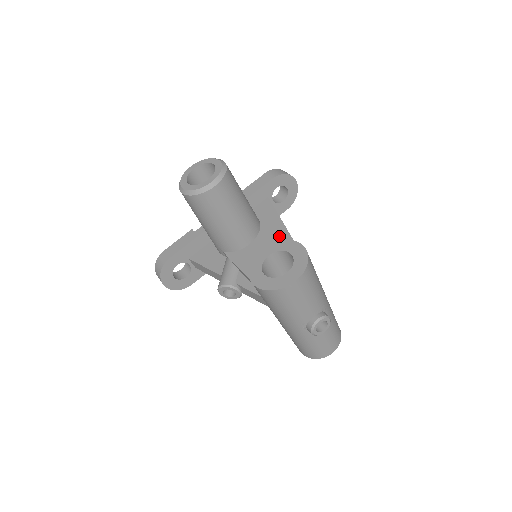
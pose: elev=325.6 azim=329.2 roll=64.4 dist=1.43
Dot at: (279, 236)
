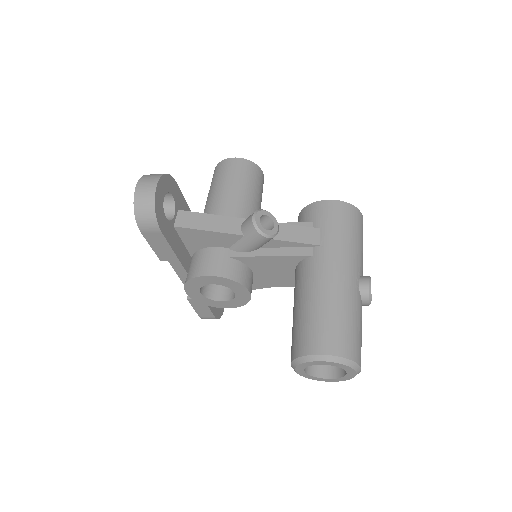
Dot at: occluded
